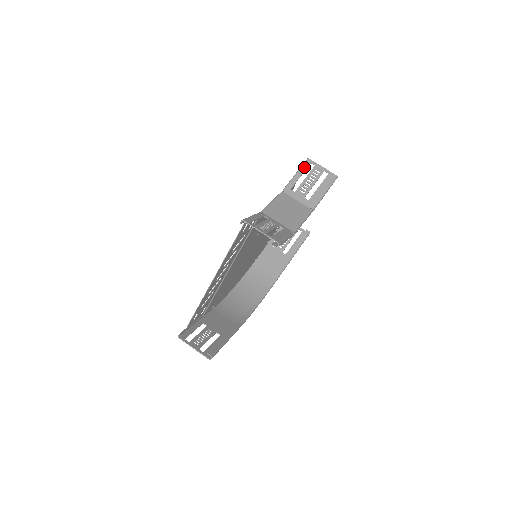
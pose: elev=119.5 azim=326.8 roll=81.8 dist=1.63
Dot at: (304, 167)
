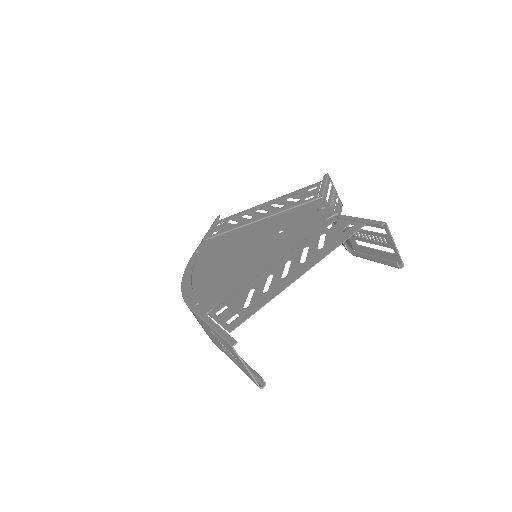
Dot at: (328, 181)
